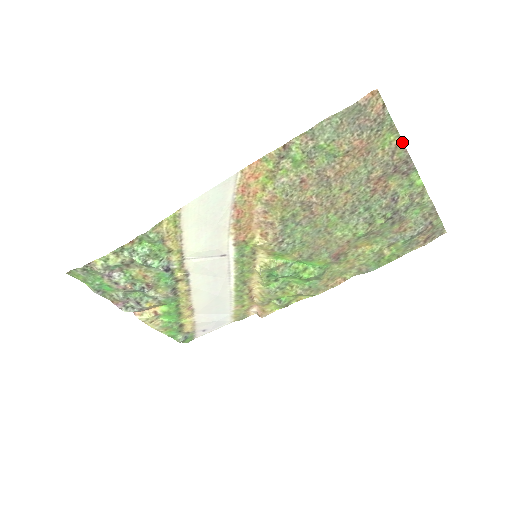
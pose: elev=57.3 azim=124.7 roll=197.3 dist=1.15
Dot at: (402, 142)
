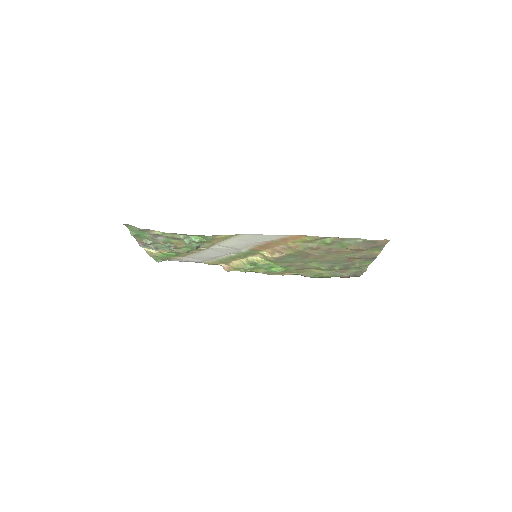
Dot at: occluded
